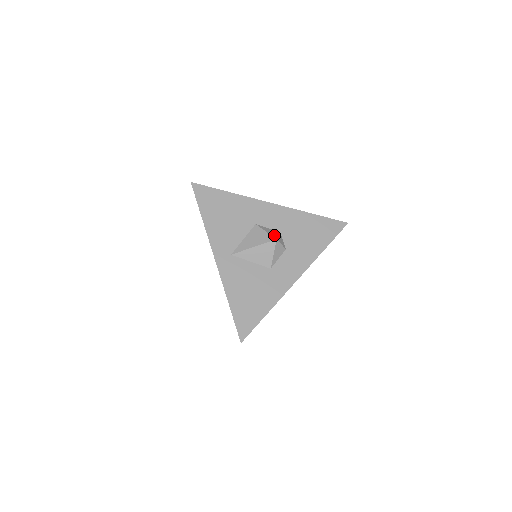
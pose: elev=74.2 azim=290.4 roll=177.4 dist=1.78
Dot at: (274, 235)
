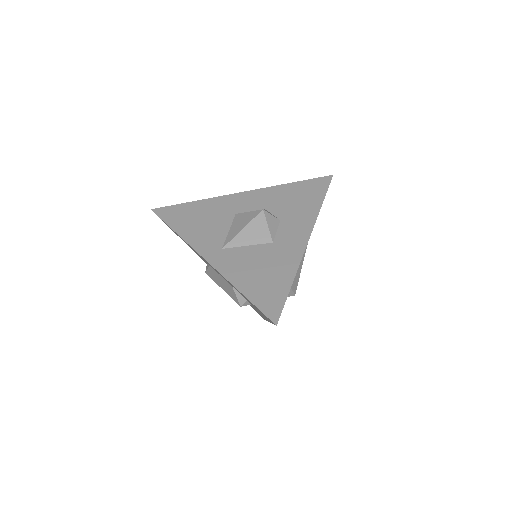
Dot at: (259, 210)
